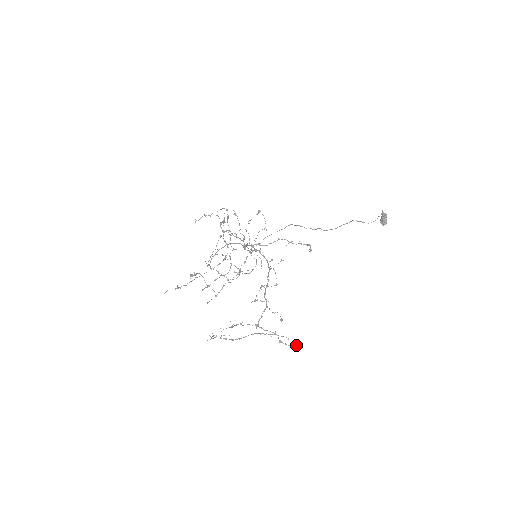
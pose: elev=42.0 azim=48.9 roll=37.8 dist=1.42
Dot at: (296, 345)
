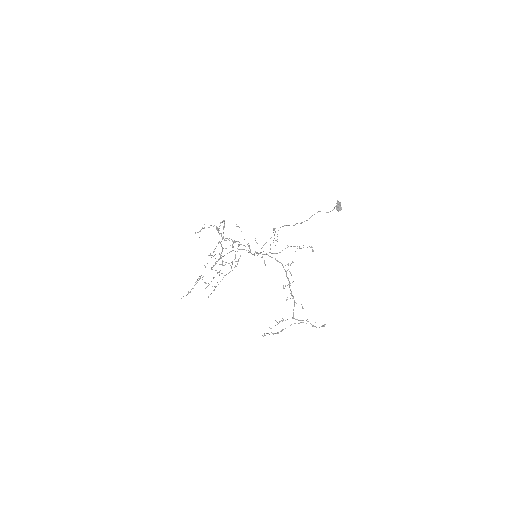
Dot at: (323, 326)
